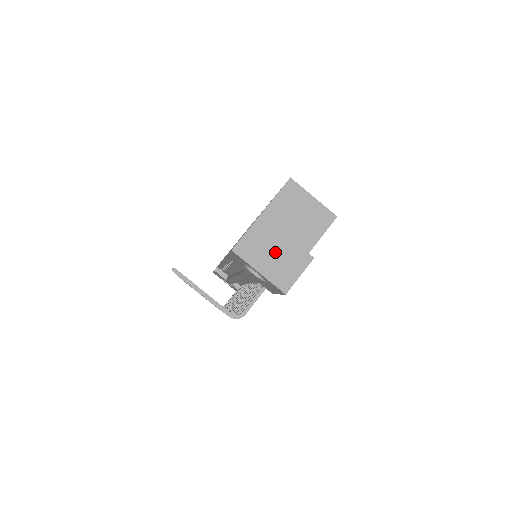
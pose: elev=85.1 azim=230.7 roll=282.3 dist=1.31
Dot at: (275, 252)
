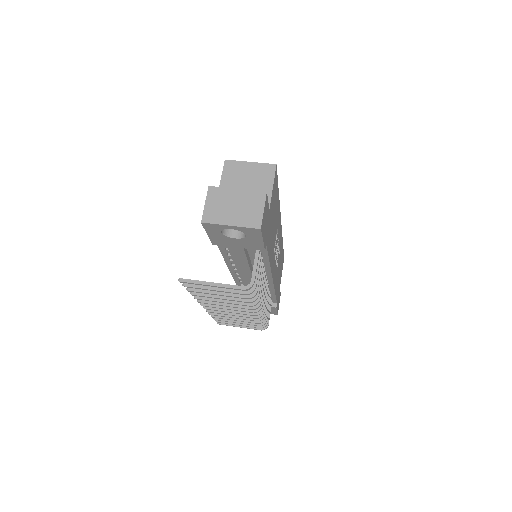
Dot at: (235, 205)
